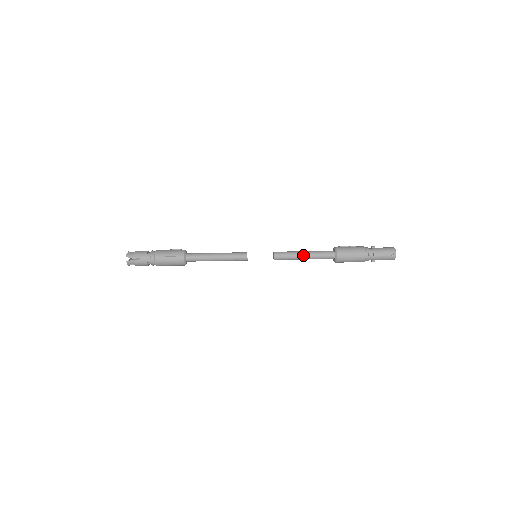
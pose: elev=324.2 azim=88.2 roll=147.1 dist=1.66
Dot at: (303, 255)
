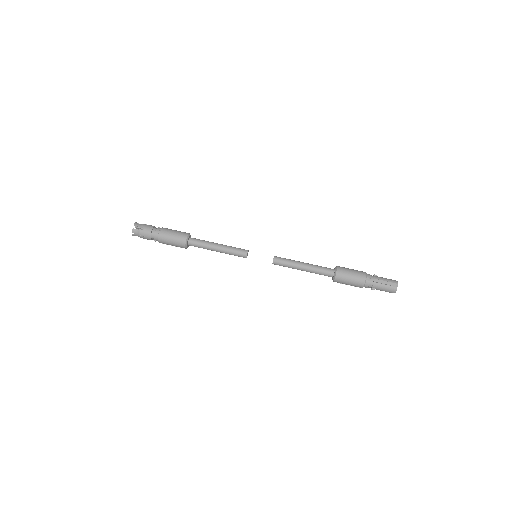
Dot at: (302, 265)
